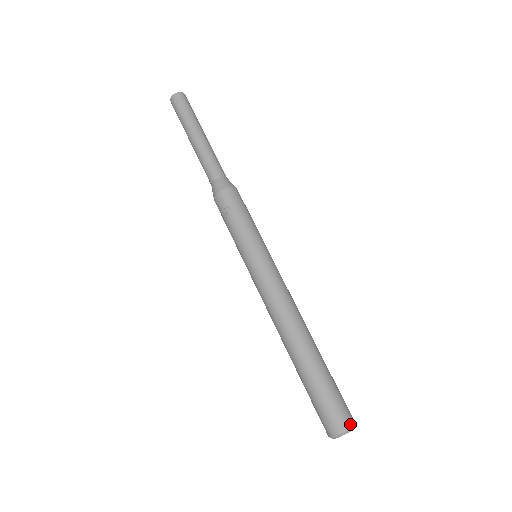
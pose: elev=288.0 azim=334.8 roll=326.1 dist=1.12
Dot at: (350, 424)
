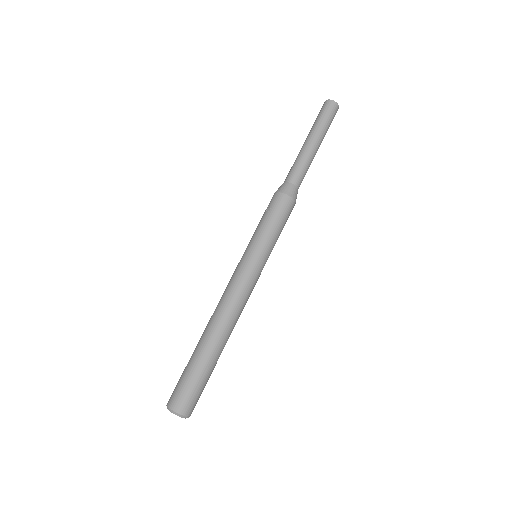
Dot at: (180, 411)
